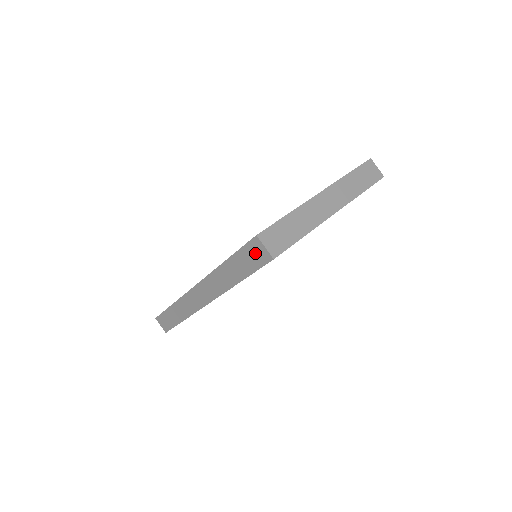
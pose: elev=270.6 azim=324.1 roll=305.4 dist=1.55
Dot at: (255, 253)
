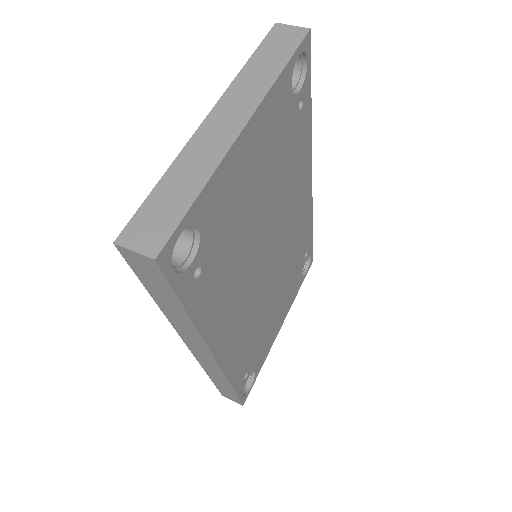
Dot at: (143, 268)
